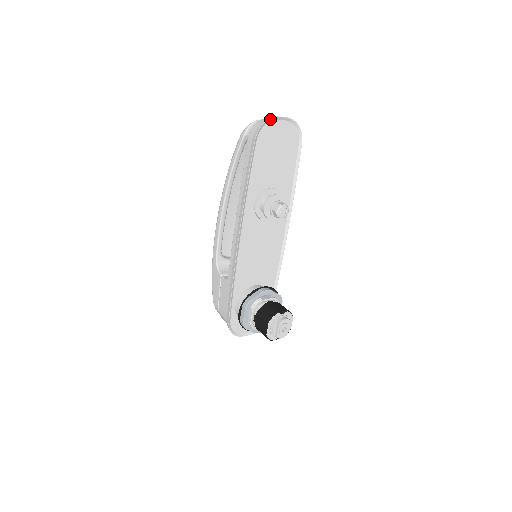
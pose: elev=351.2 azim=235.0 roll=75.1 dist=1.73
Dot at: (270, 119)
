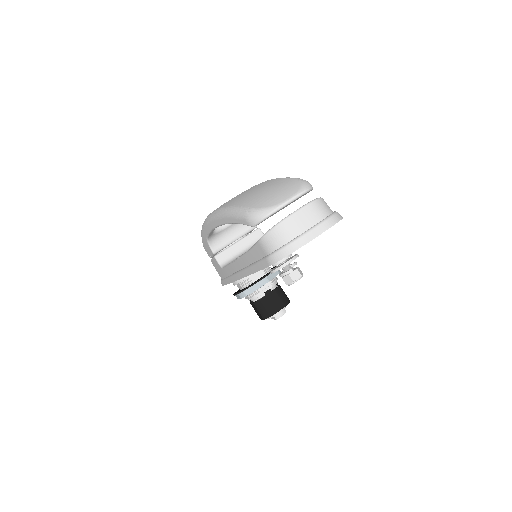
Dot at: (296, 249)
